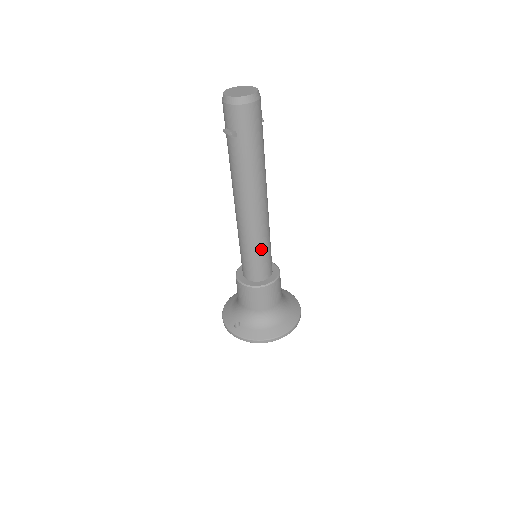
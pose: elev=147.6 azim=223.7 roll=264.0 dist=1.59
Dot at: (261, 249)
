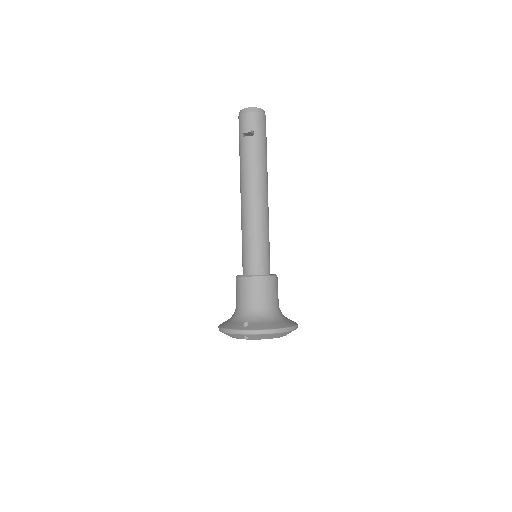
Dot at: (266, 239)
